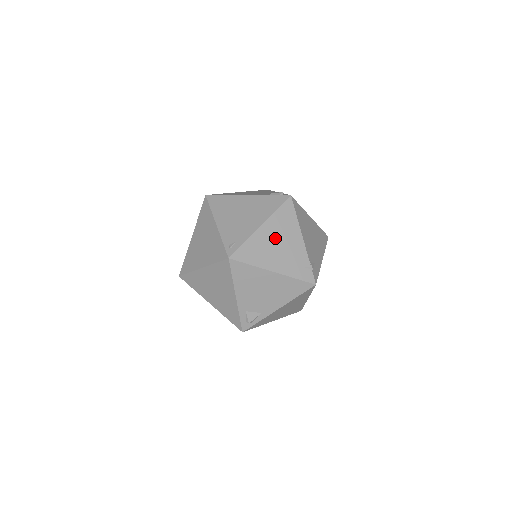
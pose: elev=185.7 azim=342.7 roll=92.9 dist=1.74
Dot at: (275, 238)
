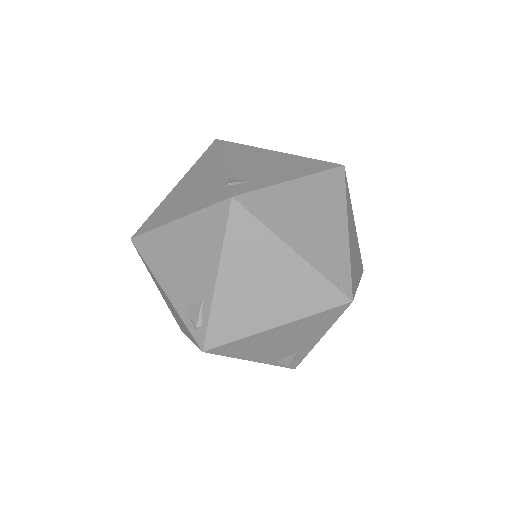
Dot at: (187, 187)
